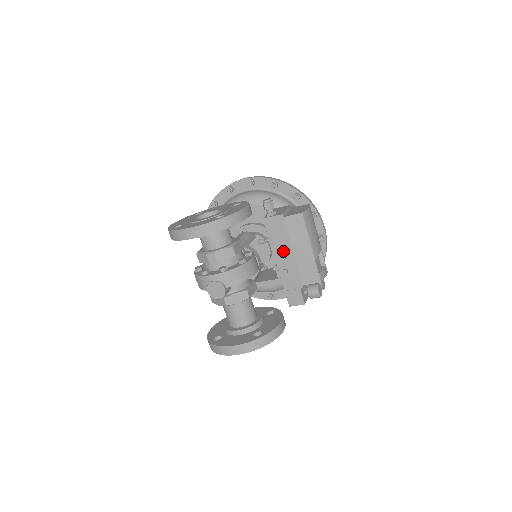
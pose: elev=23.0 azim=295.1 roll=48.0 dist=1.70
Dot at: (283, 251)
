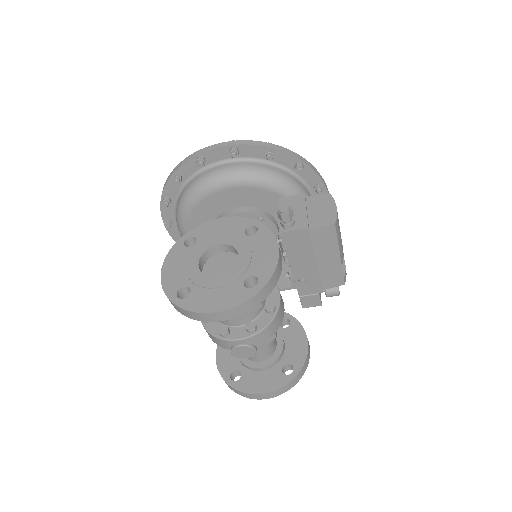
Dot at: (303, 263)
